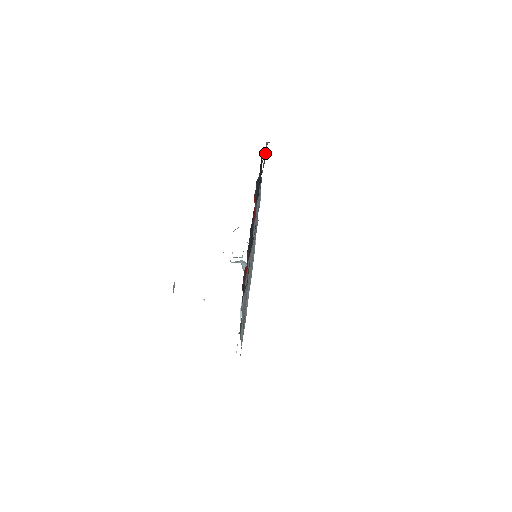
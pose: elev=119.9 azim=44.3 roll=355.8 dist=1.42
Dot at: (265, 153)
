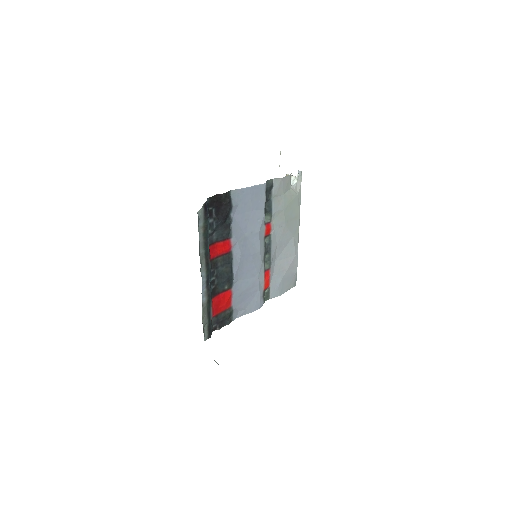
Dot at: (200, 222)
